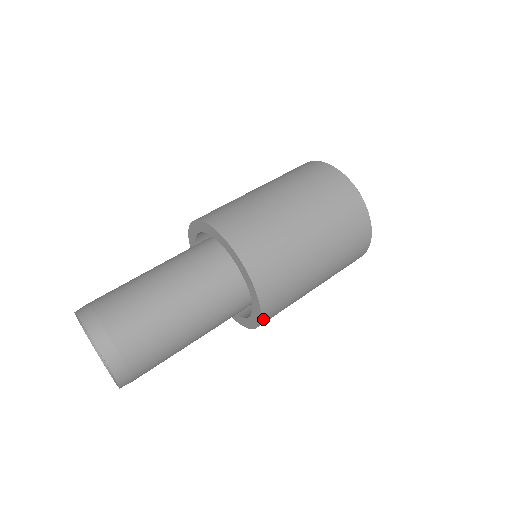
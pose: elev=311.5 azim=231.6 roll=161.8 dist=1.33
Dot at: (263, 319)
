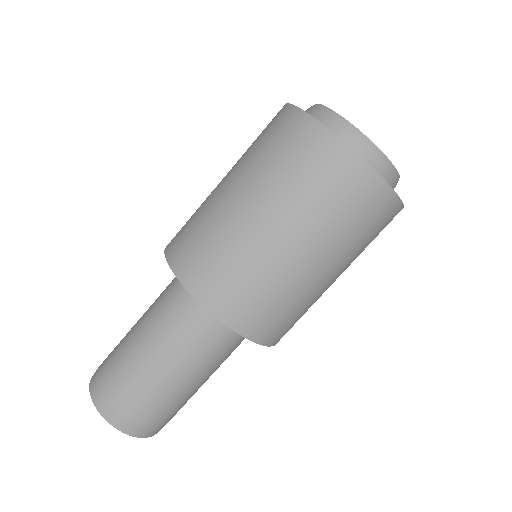
Dot at: (276, 342)
